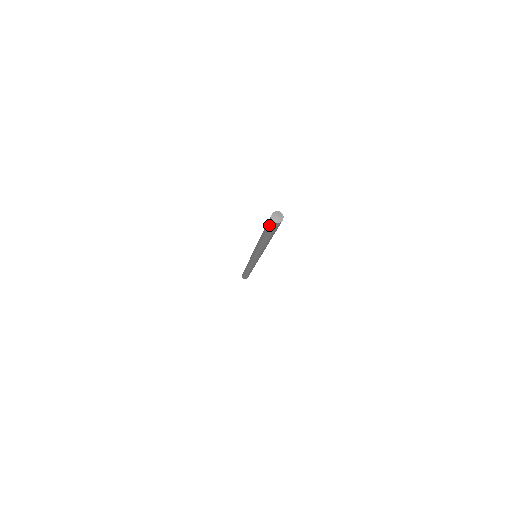
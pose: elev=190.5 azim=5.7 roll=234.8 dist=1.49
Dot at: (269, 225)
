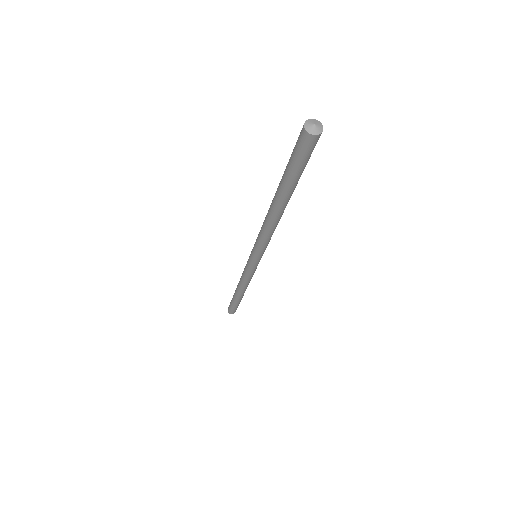
Dot at: (303, 154)
